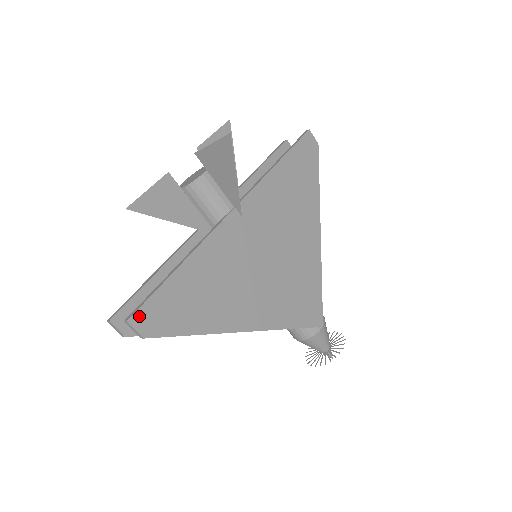
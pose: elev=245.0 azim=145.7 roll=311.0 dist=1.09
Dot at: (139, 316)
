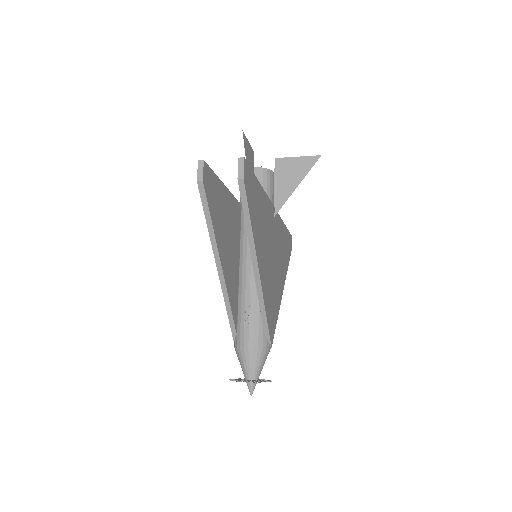
Dot at: (247, 166)
